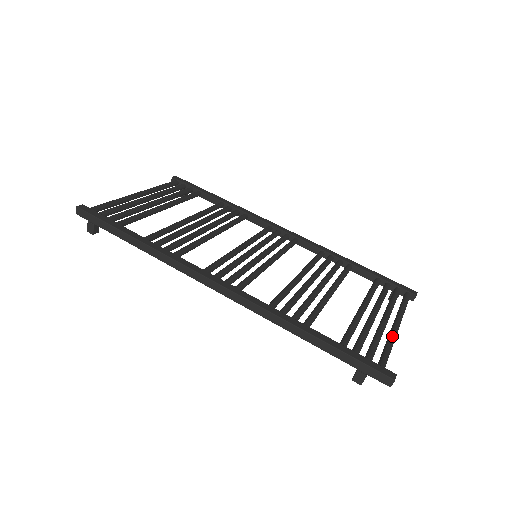
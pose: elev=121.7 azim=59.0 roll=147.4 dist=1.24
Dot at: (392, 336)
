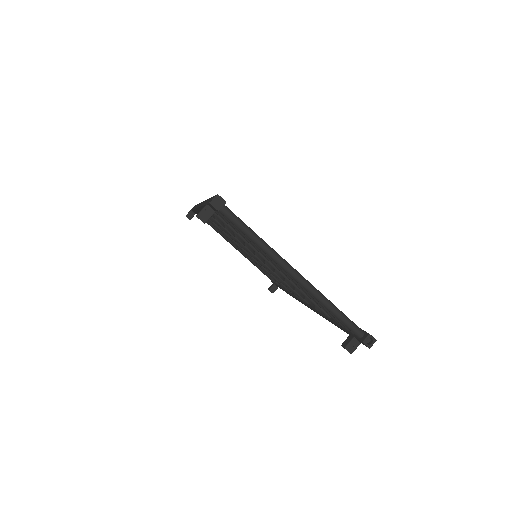
Dot at: occluded
